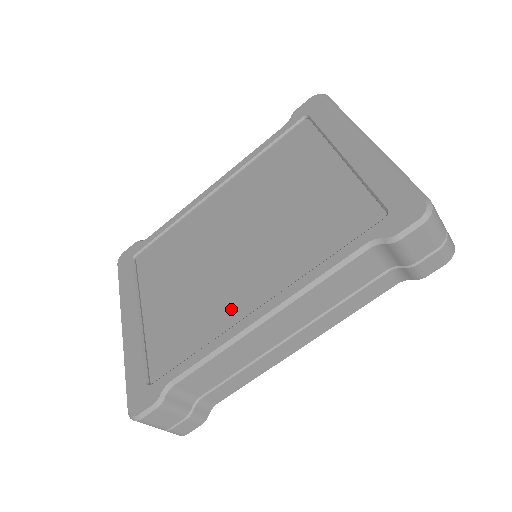
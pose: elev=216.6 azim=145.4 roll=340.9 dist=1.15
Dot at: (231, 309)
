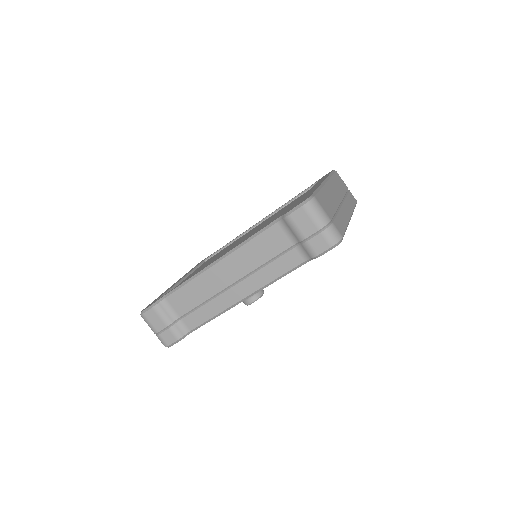
Dot at: occluded
